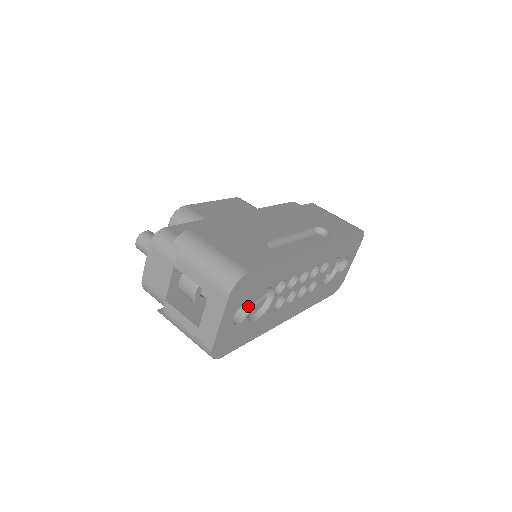
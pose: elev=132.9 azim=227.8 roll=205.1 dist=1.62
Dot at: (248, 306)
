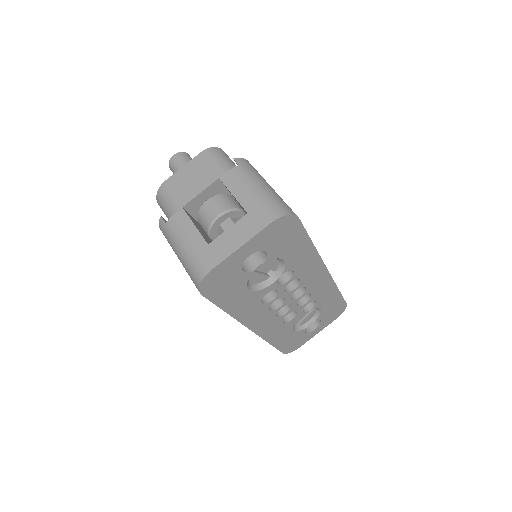
Dot at: (260, 262)
